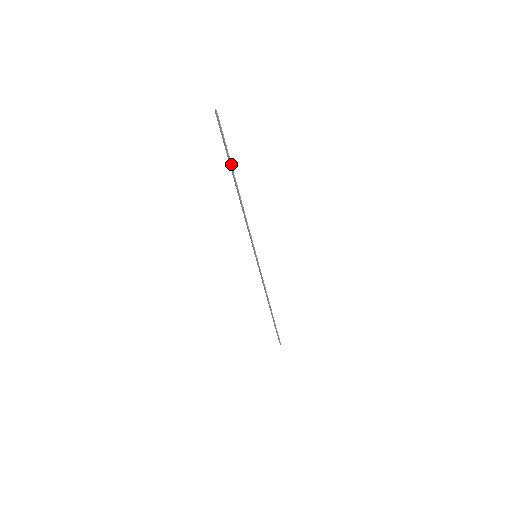
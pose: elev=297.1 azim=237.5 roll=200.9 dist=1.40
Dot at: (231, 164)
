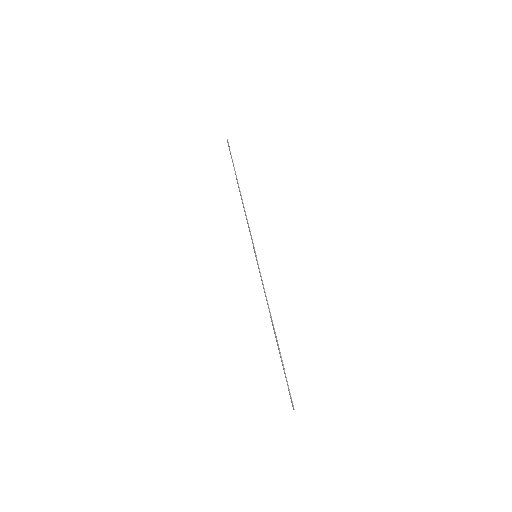
Dot at: (235, 171)
